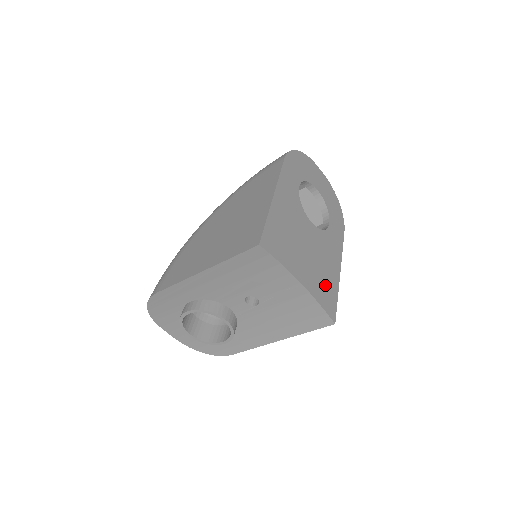
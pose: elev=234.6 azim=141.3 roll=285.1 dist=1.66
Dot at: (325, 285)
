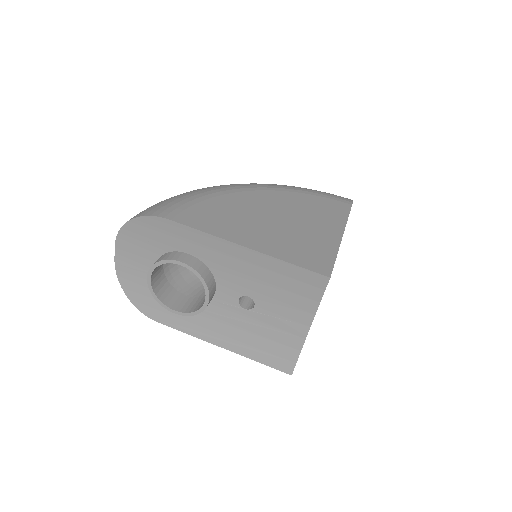
Dot at: occluded
